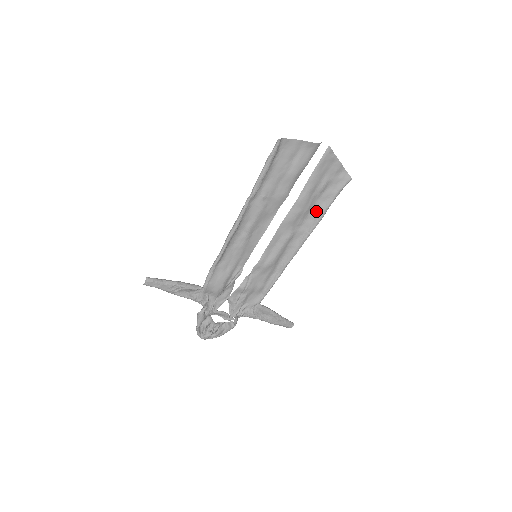
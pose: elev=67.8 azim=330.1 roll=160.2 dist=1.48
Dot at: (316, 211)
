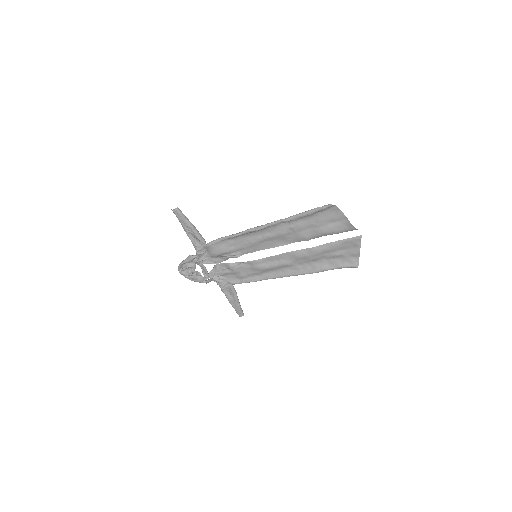
Dot at: (318, 265)
